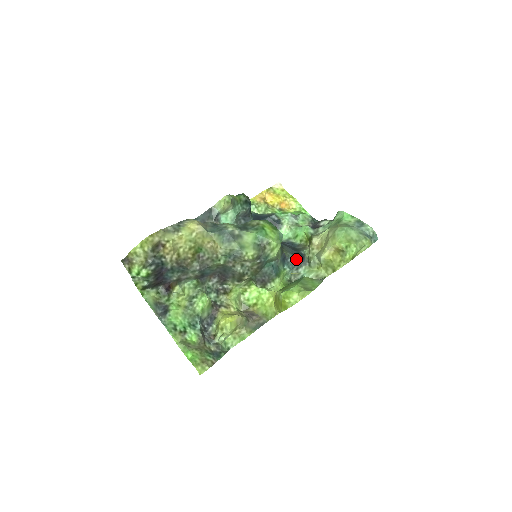
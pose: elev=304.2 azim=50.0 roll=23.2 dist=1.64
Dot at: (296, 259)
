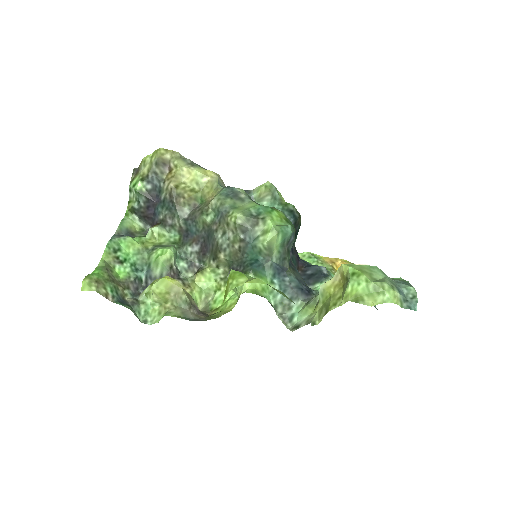
Dot at: (297, 286)
